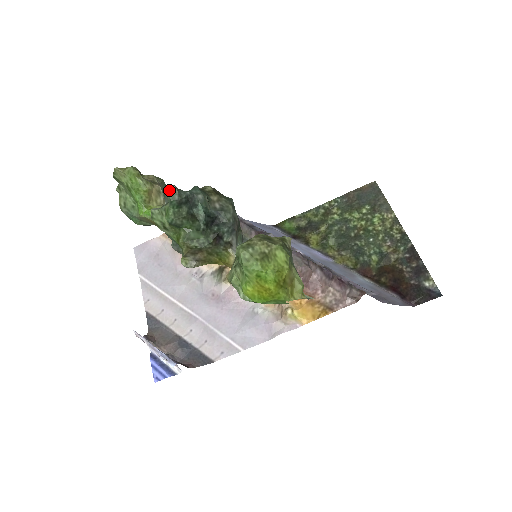
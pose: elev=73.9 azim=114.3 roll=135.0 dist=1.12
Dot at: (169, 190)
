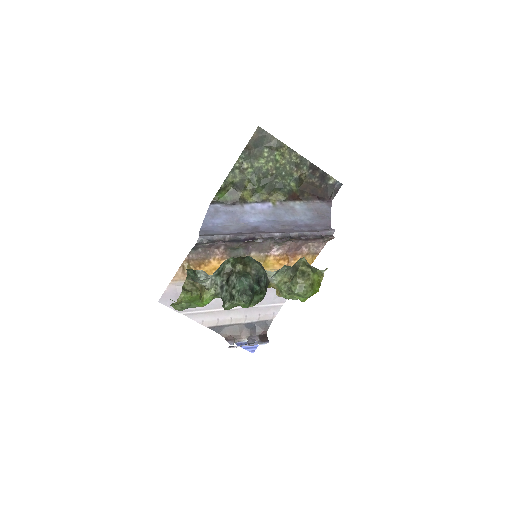
Dot at: (244, 300)
